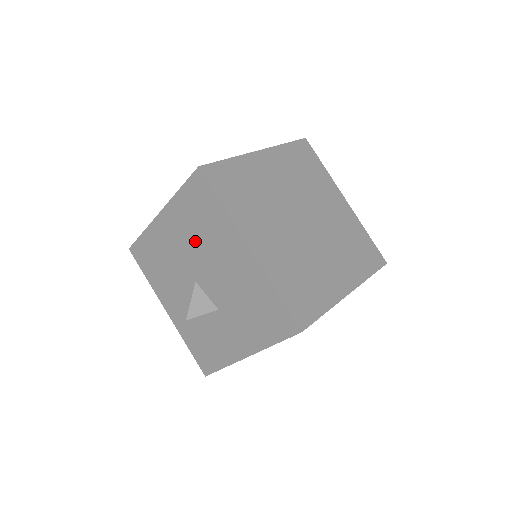
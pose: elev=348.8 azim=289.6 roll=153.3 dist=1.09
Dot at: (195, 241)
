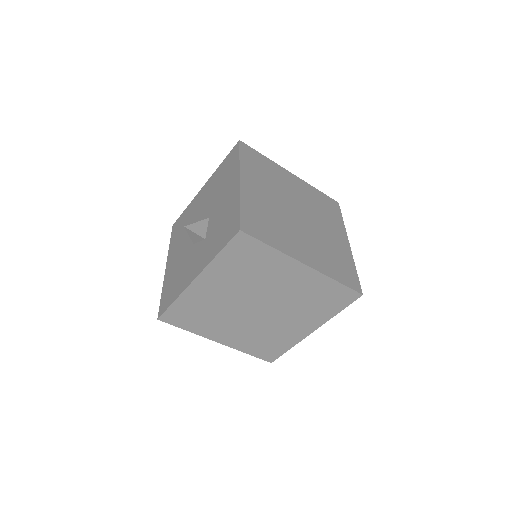
Dot at: occluded
